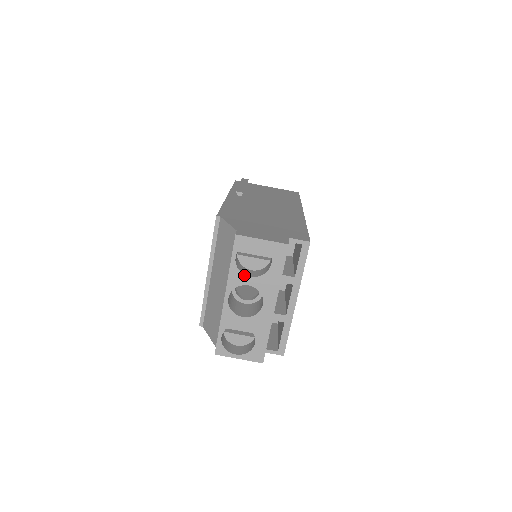
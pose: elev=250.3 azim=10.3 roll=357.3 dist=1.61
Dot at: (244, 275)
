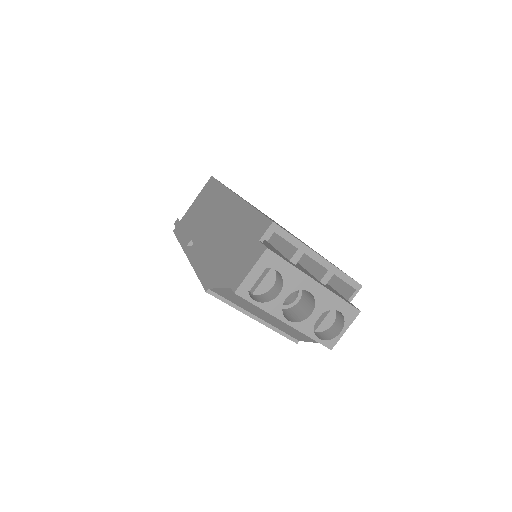
Dot at: (275, 299)
